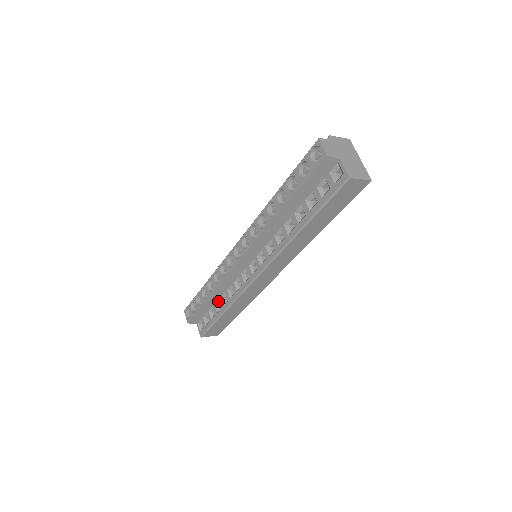
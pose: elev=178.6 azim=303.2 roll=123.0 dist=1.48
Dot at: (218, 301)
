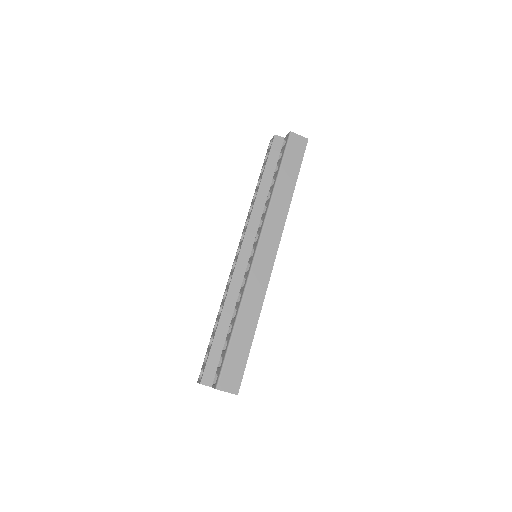
Dot at: (230, 327)
